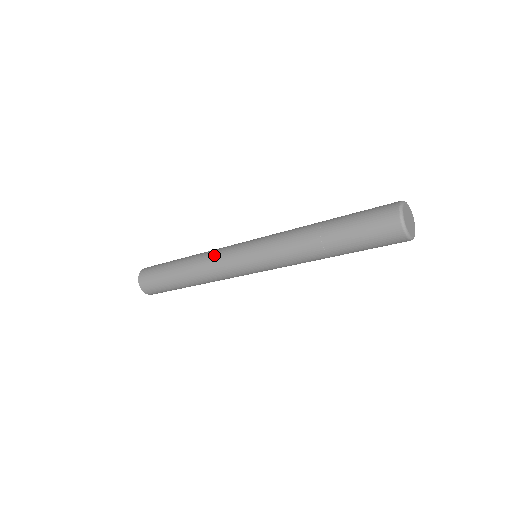
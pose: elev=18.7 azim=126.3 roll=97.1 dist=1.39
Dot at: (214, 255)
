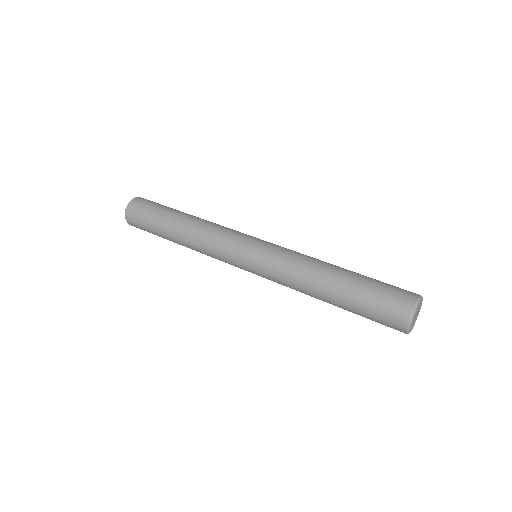
Dot at: (212, 256)
